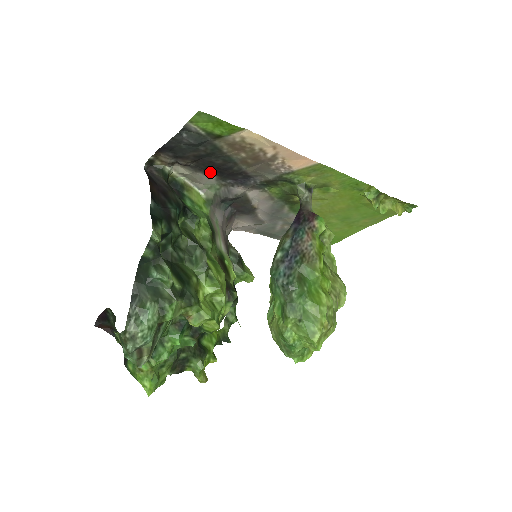
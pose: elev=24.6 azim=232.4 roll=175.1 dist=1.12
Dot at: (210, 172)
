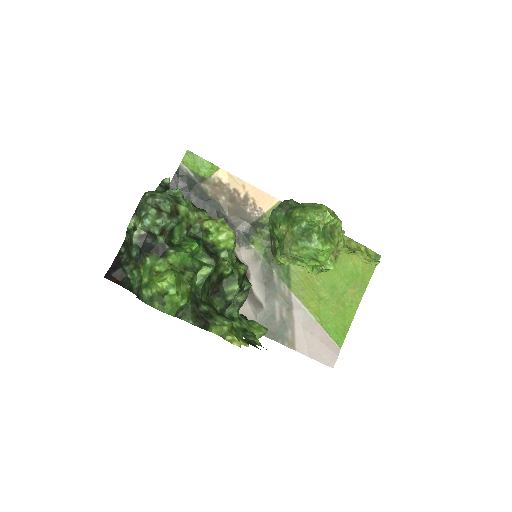
Dot at: occluded
